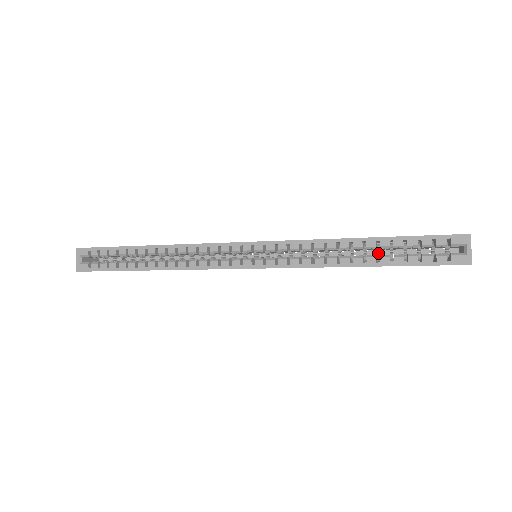
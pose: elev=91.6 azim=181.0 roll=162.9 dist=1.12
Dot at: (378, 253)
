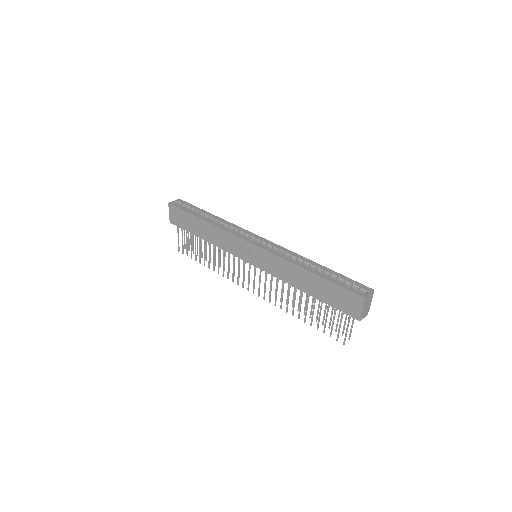
Dot at: occluded
